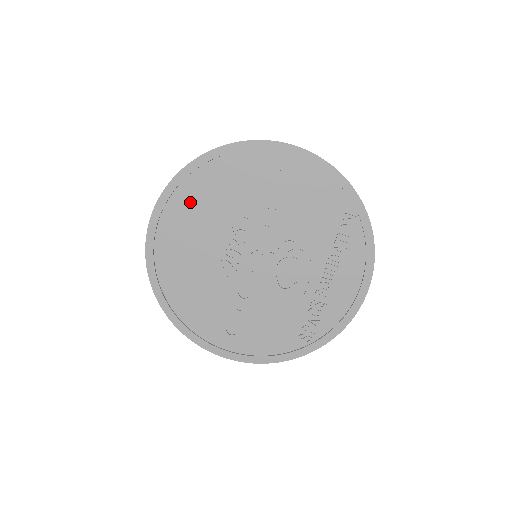
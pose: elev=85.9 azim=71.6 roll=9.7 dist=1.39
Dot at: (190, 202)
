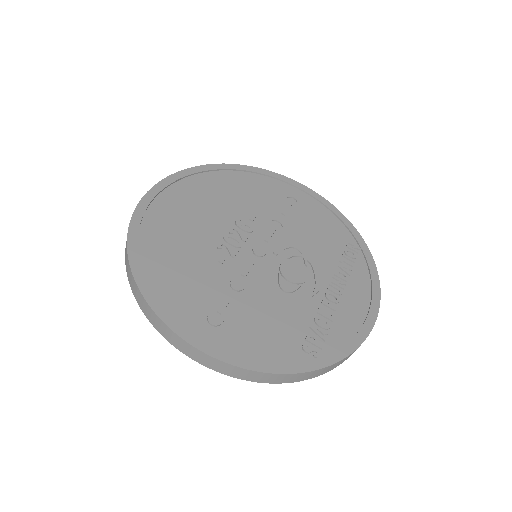
Dot at: (200, 189)
